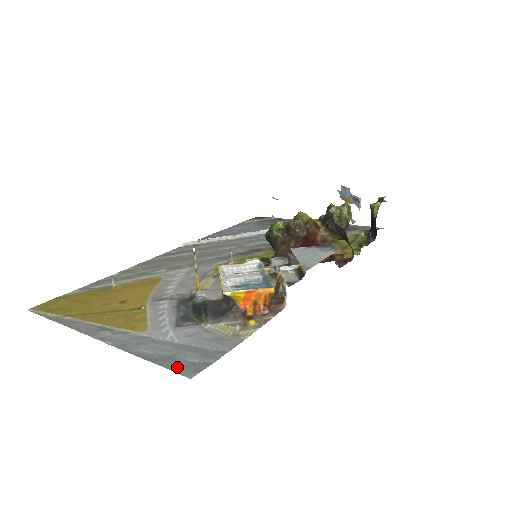
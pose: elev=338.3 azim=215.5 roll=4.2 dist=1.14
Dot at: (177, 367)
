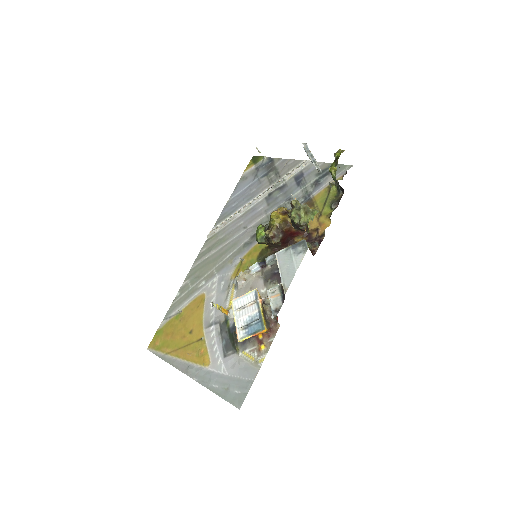
Dot at: (231, 400)
